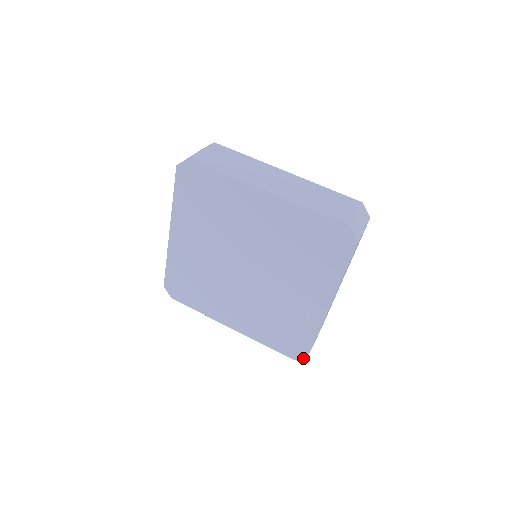
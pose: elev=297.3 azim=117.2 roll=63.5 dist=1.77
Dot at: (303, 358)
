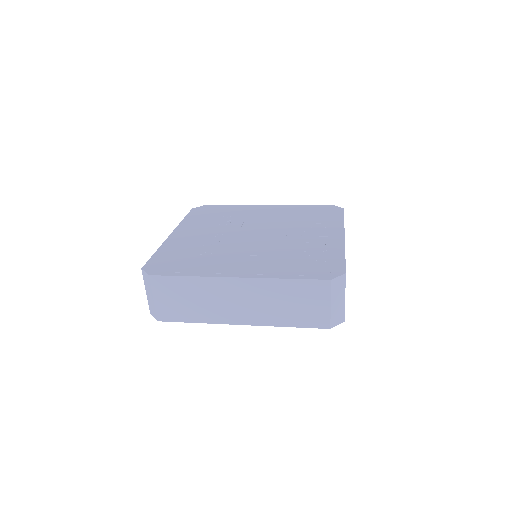
Dot at: (341, 275)
